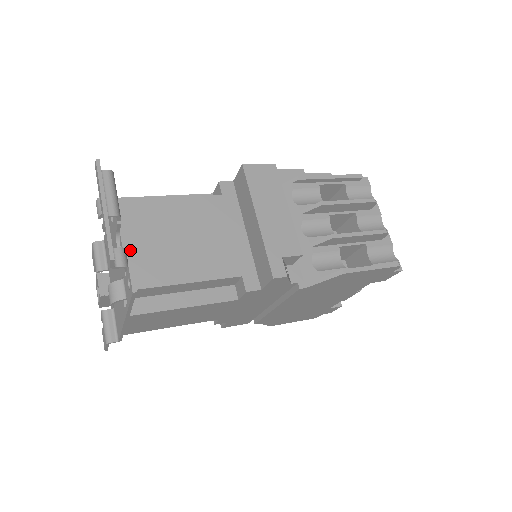
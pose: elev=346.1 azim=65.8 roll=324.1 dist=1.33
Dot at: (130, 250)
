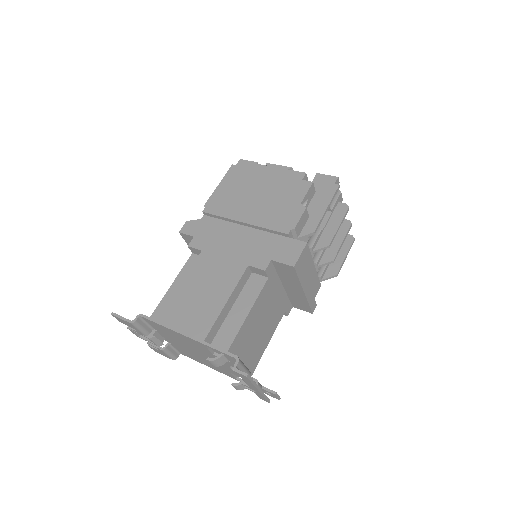
Dot at: occluded
